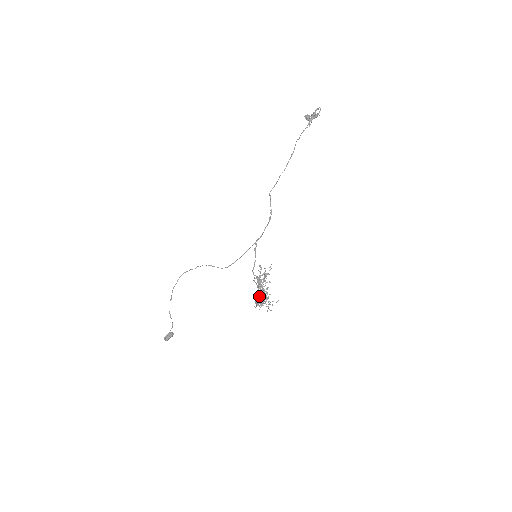
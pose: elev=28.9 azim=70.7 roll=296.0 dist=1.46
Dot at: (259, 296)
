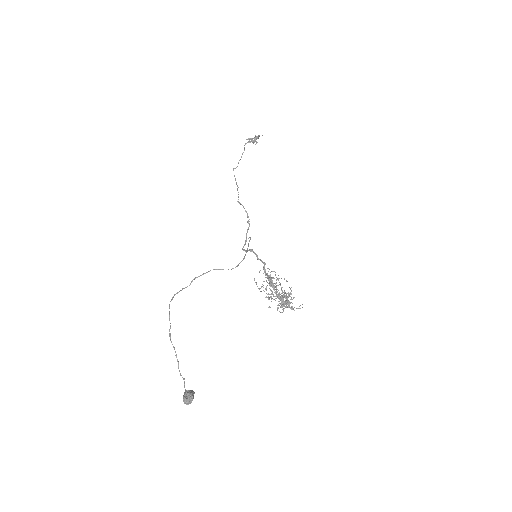
Dot at: (282, 295)
